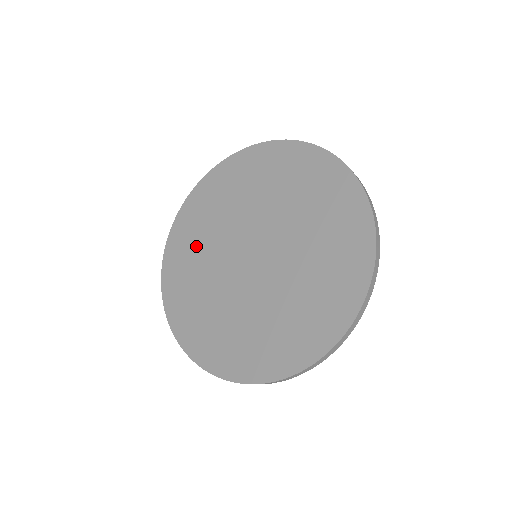
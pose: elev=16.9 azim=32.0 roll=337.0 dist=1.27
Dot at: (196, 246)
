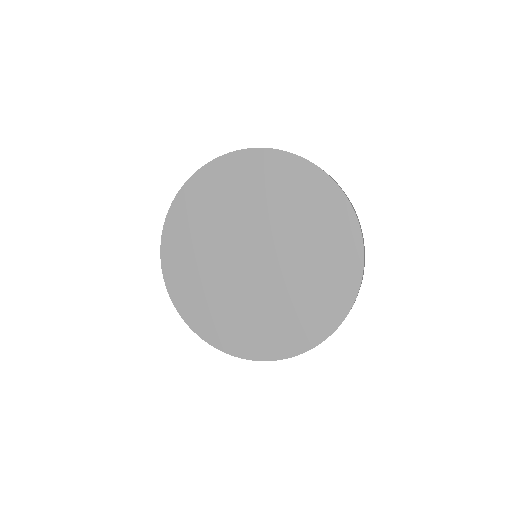
Dot at: (210, 210)
